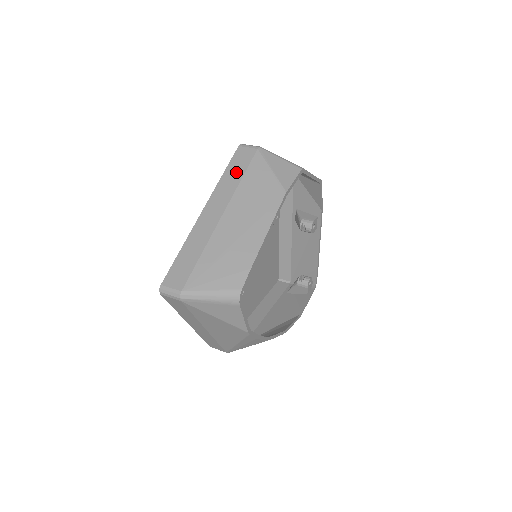
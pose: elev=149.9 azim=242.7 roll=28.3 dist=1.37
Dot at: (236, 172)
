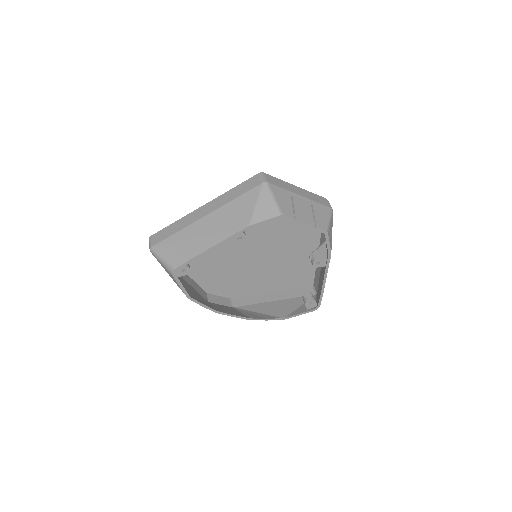
Dot at: (238, 192)
